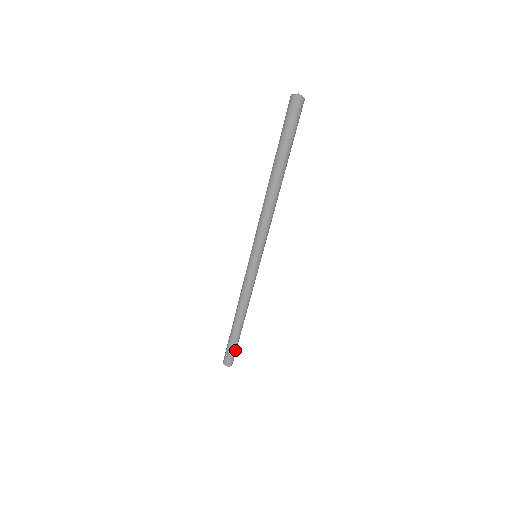
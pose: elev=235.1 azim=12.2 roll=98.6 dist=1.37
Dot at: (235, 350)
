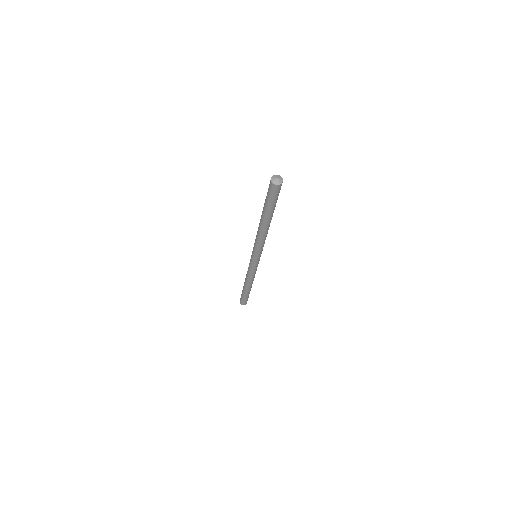
Dot at: (248, 297)
